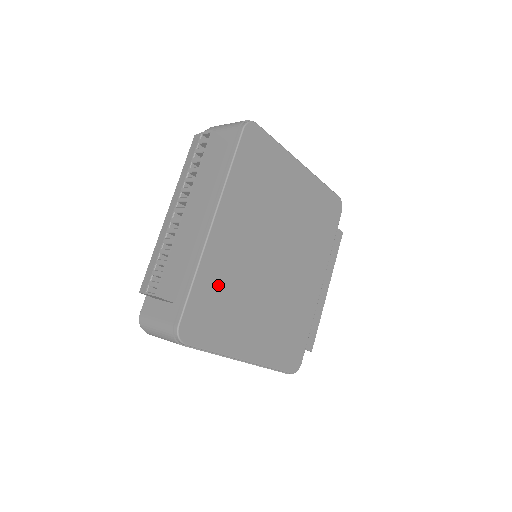
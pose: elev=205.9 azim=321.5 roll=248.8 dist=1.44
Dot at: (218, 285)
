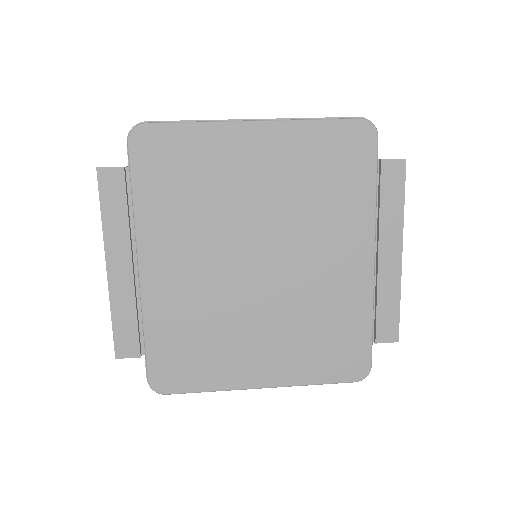
Dot at: (180, 327)
